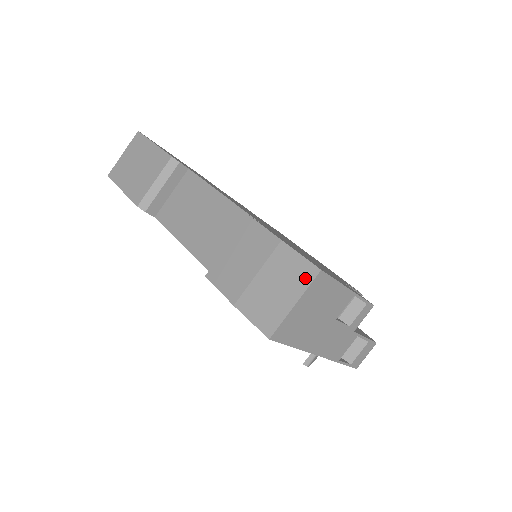
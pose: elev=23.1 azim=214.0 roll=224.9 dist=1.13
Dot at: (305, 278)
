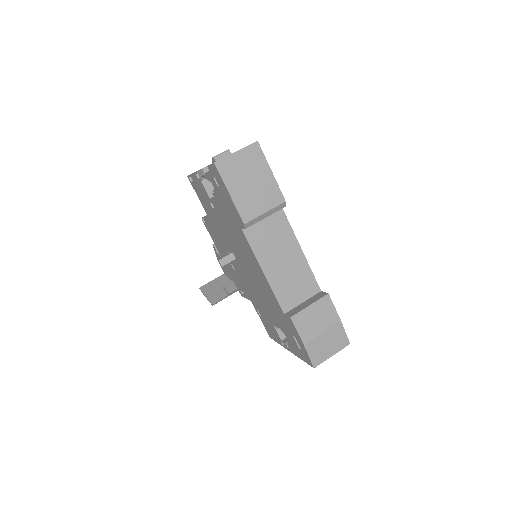
Dot at: (342, 345)
